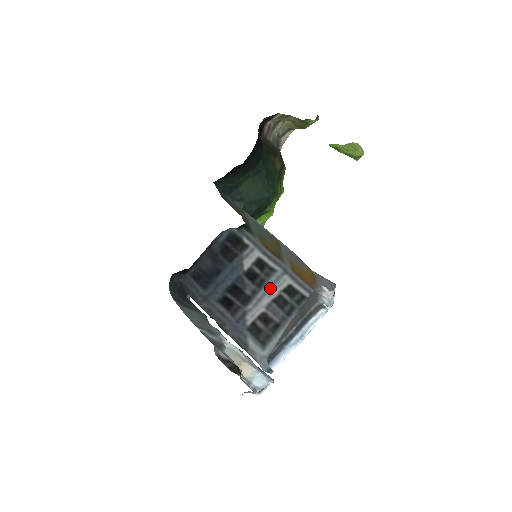
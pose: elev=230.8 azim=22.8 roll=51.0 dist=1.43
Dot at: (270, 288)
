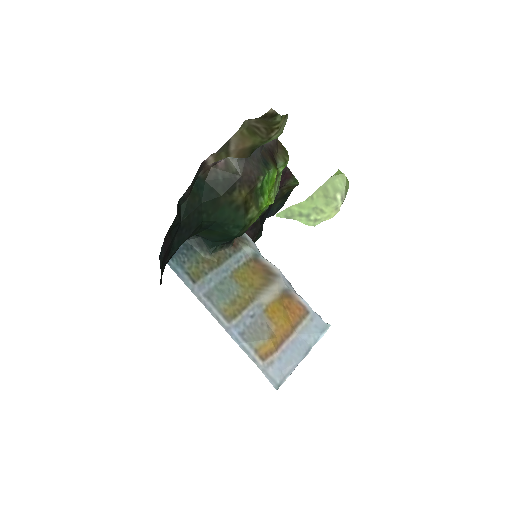
Dot at: occluded
